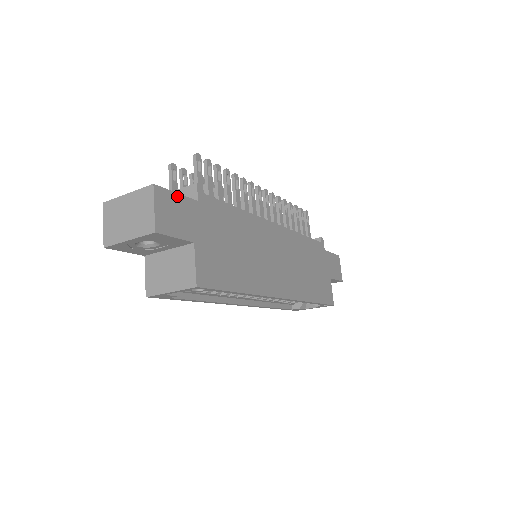
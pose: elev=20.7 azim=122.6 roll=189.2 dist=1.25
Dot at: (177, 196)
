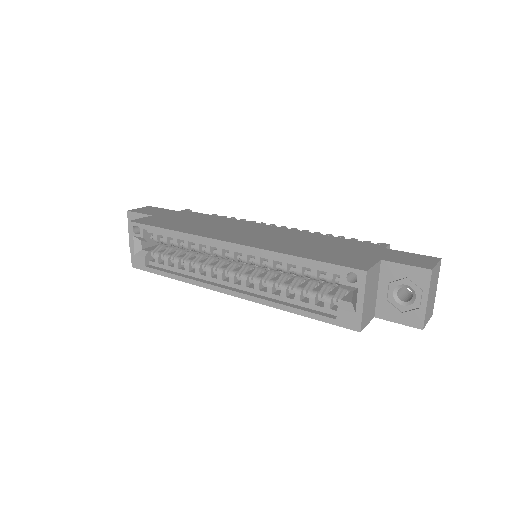
Dot at: (162, 209)
